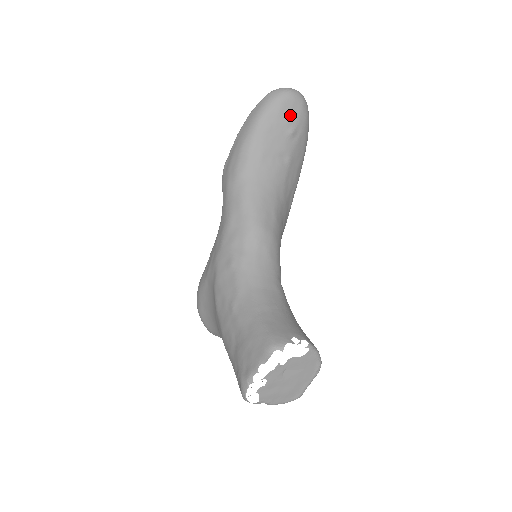
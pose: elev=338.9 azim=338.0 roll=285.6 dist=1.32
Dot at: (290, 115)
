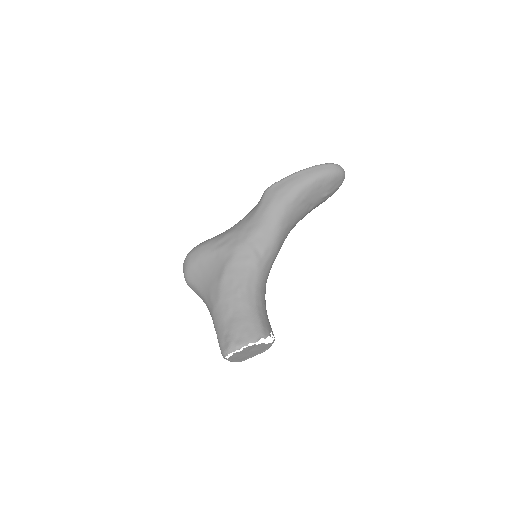
Dot at: (333, 186)
